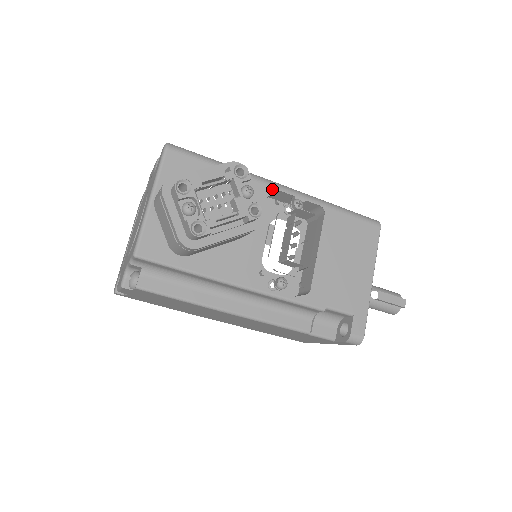
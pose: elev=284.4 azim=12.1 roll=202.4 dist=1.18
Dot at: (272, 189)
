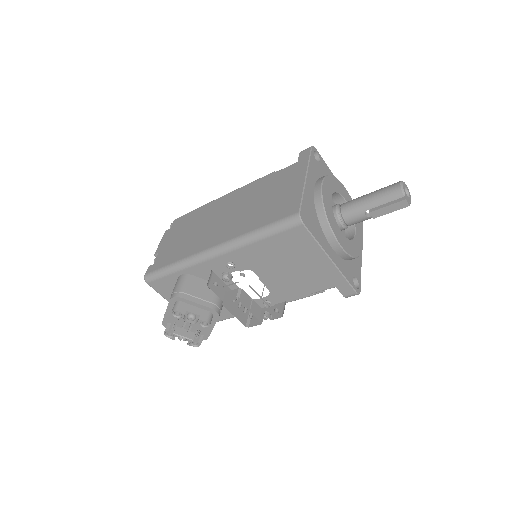
Dot at: (209, 262)
